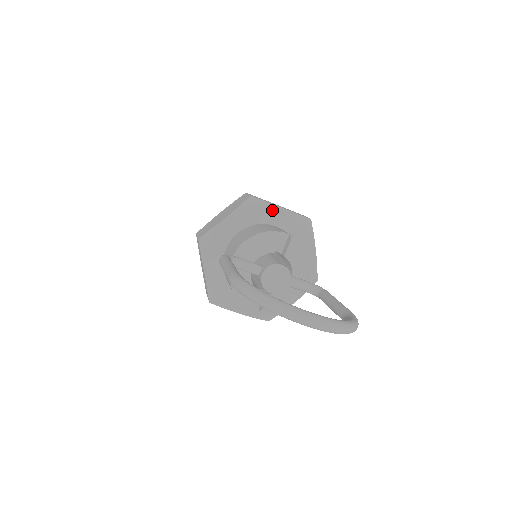
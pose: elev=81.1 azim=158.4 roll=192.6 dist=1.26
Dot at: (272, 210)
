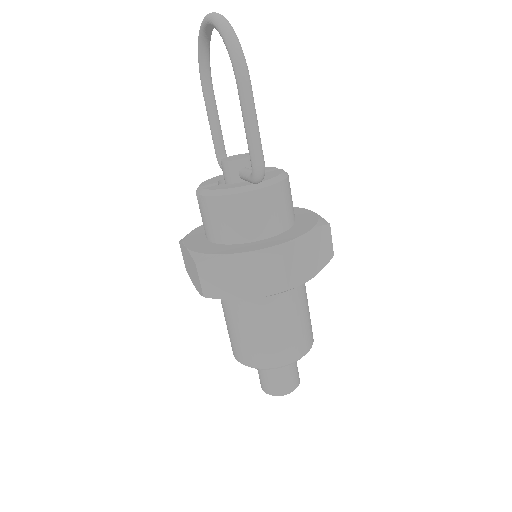
Dot at: (300, 210)
